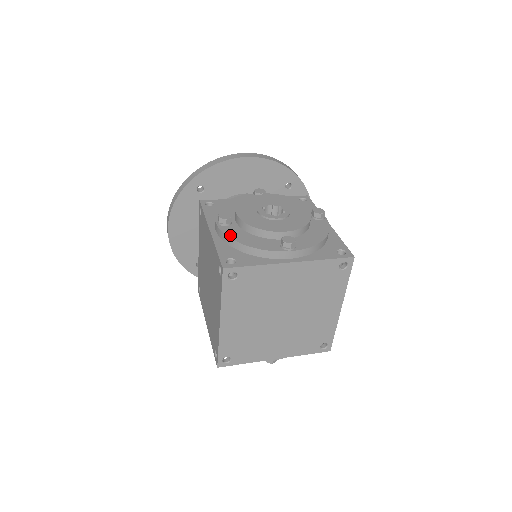
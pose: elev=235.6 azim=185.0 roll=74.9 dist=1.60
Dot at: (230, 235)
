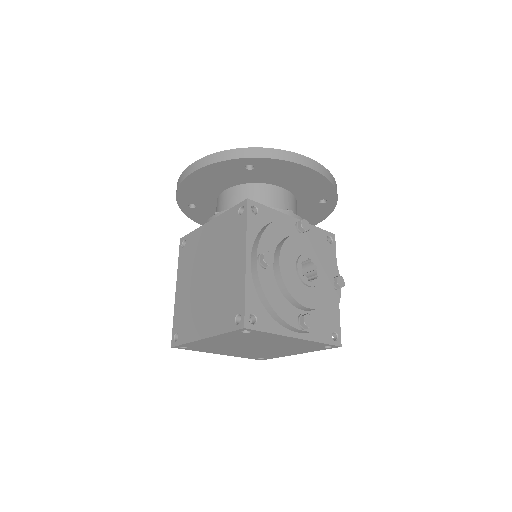
Dot at: (264, 286)
